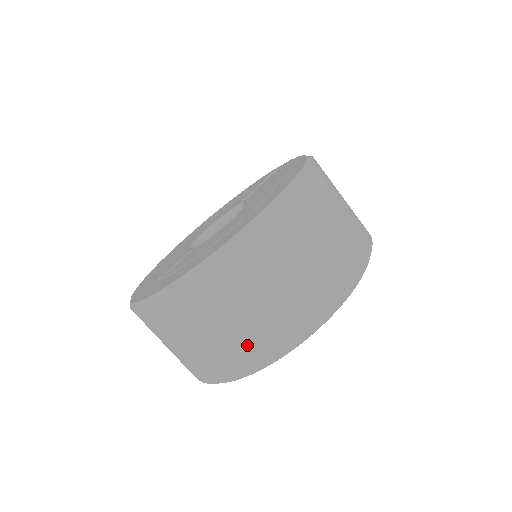
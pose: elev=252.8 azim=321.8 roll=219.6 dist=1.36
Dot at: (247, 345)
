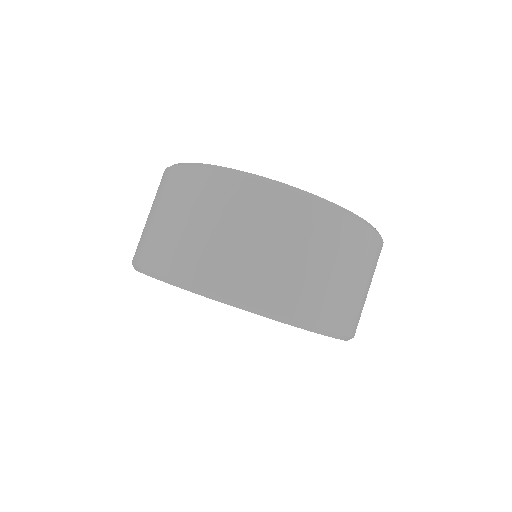
Dot at: (325, 300)
